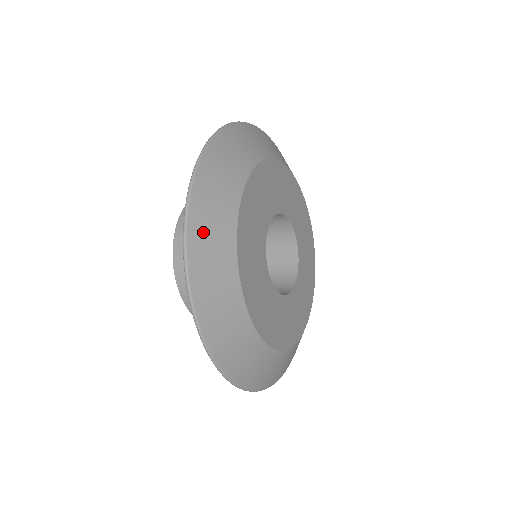
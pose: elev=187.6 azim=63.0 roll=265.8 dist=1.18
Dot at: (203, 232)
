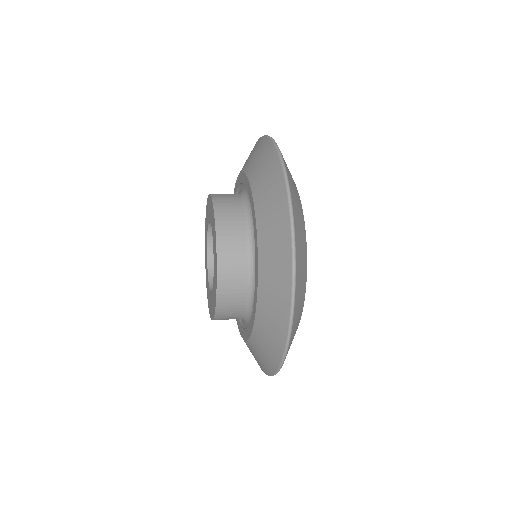
Dot at: (299, 269)
